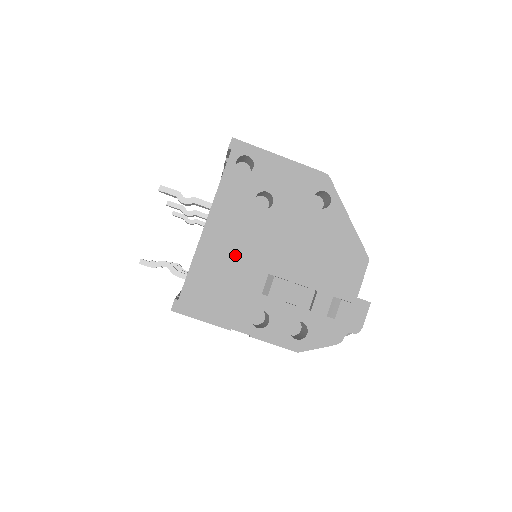
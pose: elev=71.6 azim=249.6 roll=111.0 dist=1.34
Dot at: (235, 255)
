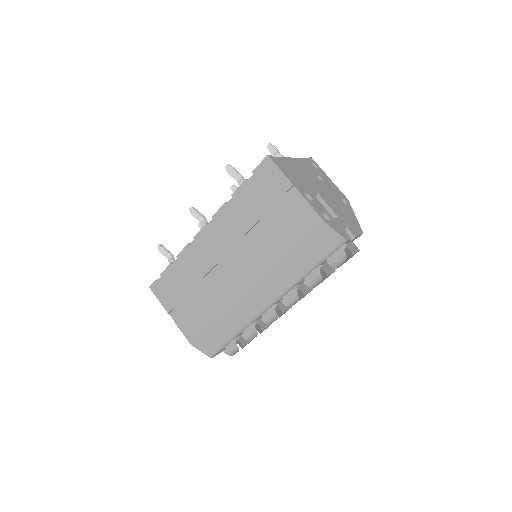
Dot at: (303, 174)
